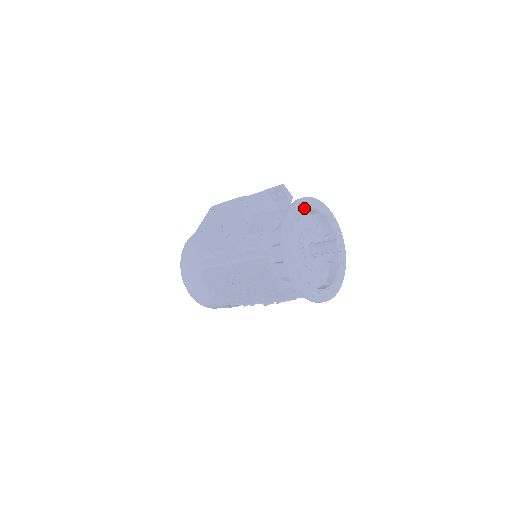
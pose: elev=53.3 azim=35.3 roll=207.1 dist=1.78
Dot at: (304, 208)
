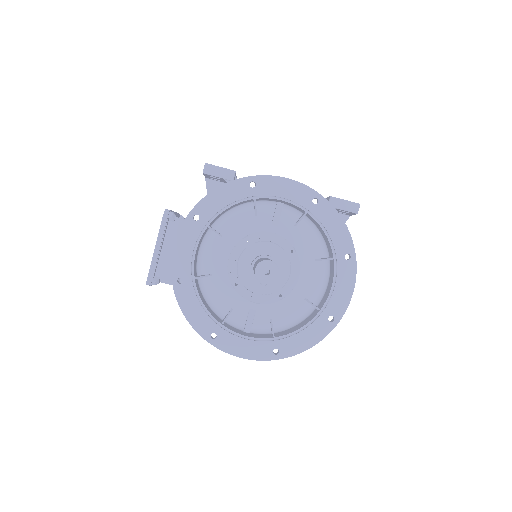
Dot at: (208, 217)
